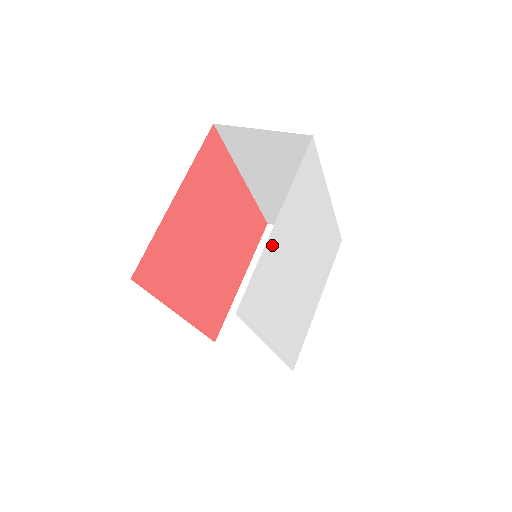
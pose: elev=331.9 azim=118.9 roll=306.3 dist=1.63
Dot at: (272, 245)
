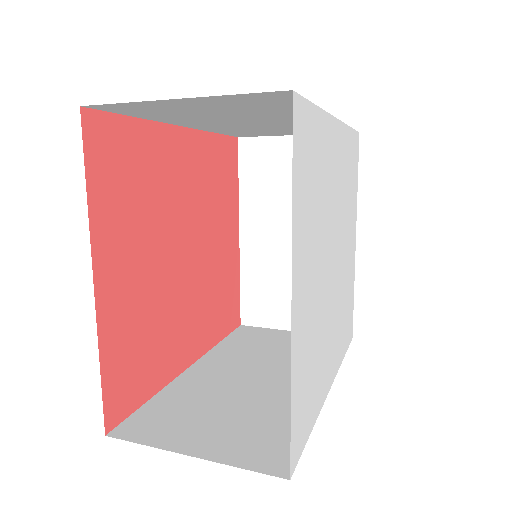
Dot at: (298, 334)
